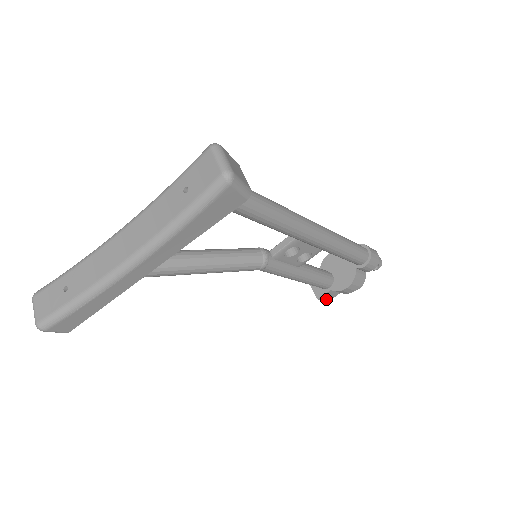
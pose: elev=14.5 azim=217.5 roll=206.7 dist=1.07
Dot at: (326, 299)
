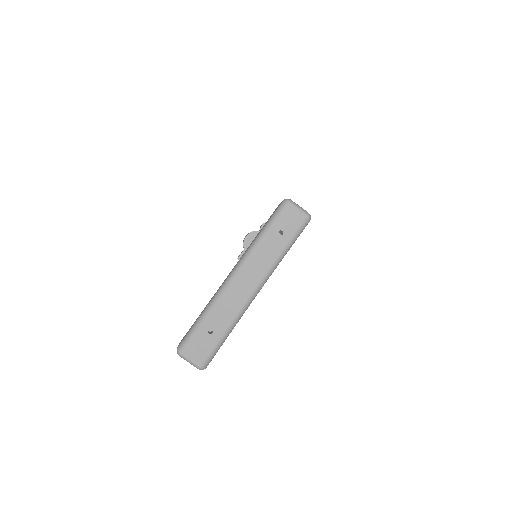
Dot at: occluded
